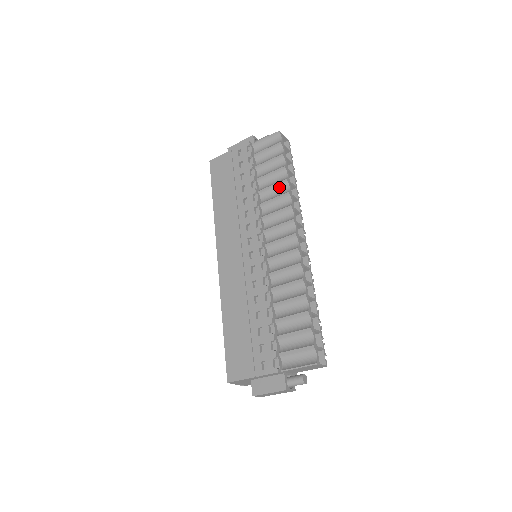
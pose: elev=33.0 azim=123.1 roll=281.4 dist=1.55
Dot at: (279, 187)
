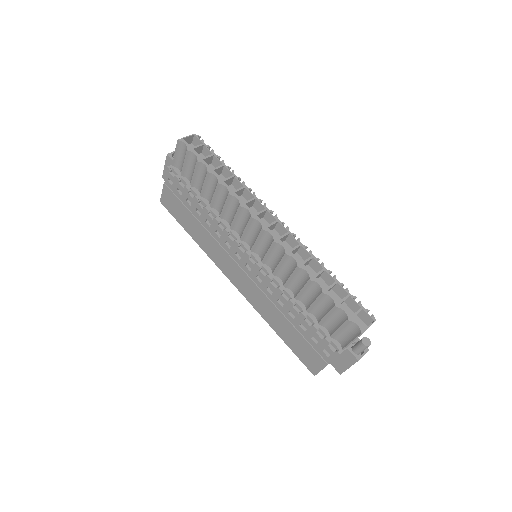
Dot at: (219, 192)
